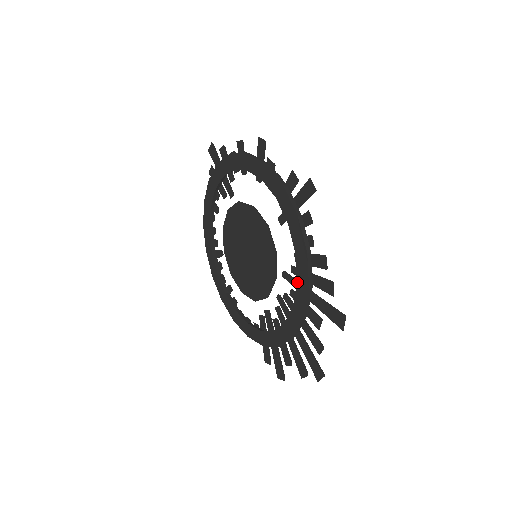
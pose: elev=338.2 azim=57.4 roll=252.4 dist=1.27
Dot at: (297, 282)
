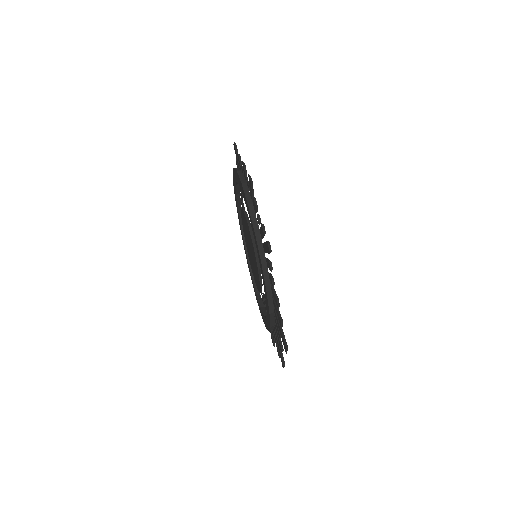
Dot at: (266, 302)
